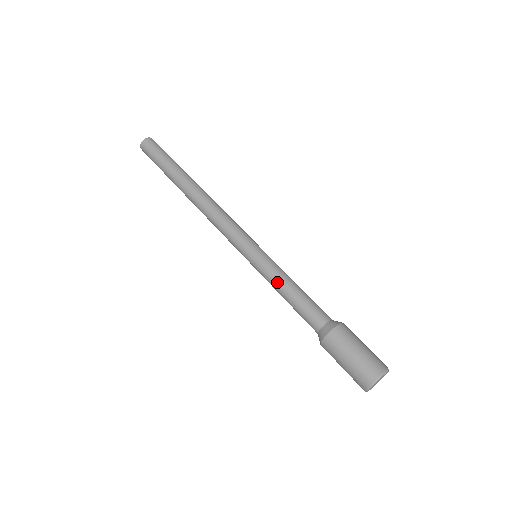
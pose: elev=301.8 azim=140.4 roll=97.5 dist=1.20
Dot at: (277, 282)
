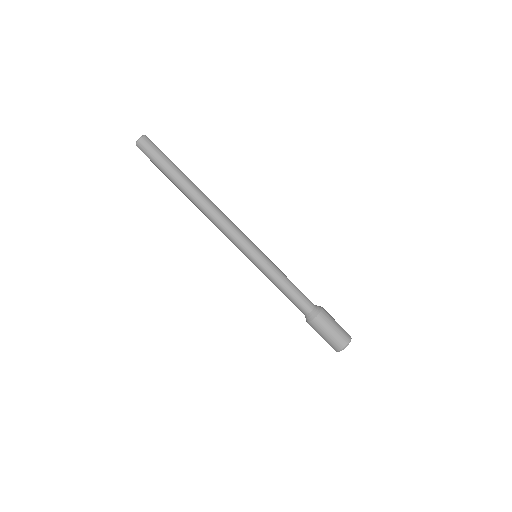
Dot at: (274, 282)
